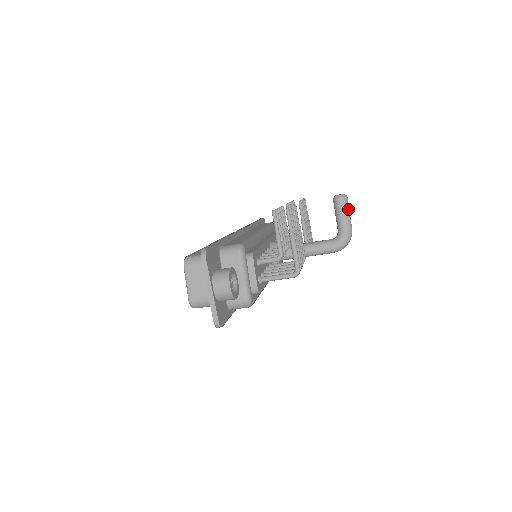
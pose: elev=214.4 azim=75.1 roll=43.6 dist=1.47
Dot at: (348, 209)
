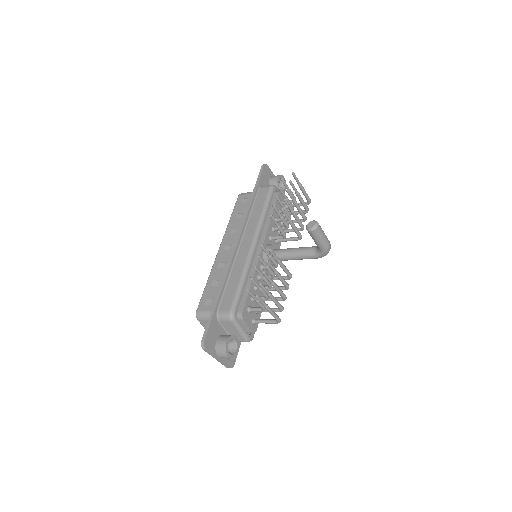
Dot at: (321, 235)
